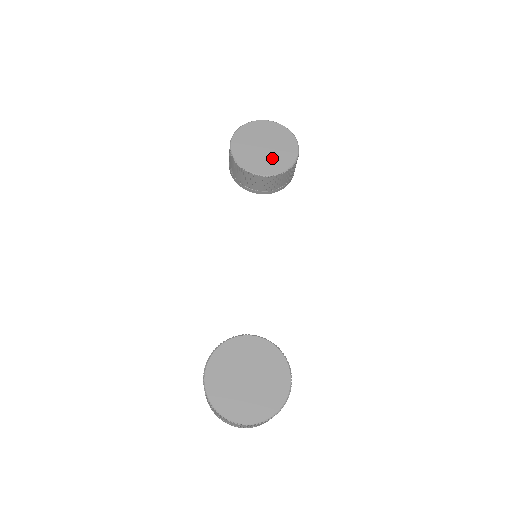
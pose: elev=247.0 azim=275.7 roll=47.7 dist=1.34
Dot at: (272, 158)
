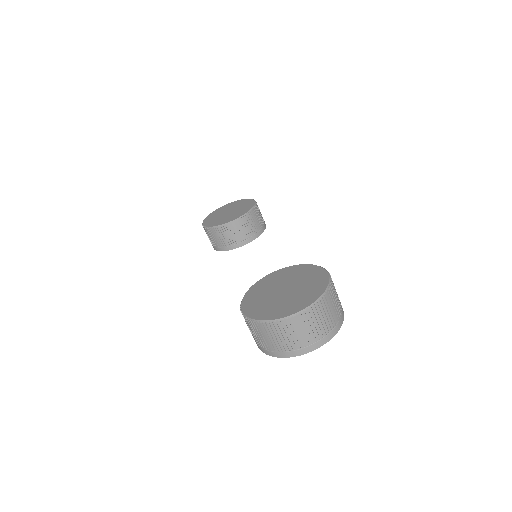
Dot at: (237, 212)
